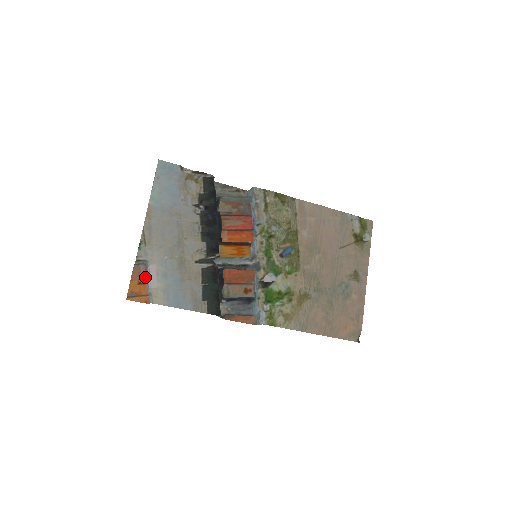
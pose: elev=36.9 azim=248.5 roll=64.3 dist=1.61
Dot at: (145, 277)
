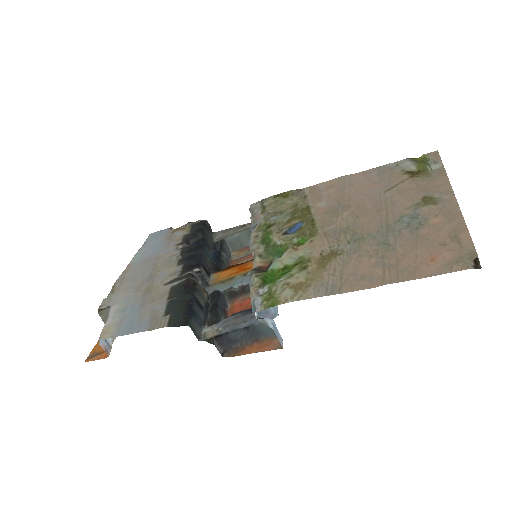
Dot at: occluded
